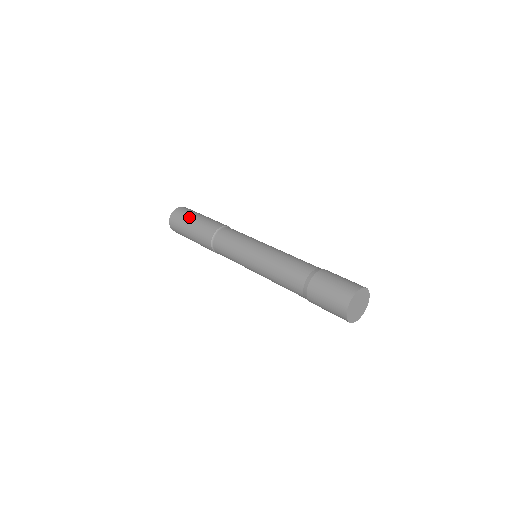
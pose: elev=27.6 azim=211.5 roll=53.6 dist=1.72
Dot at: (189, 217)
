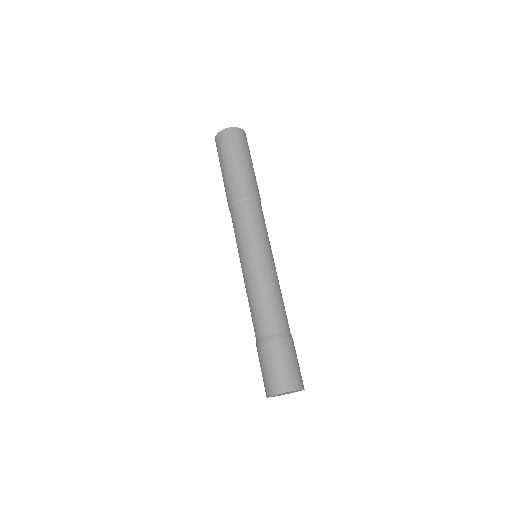
Dot at: (222, 159)
